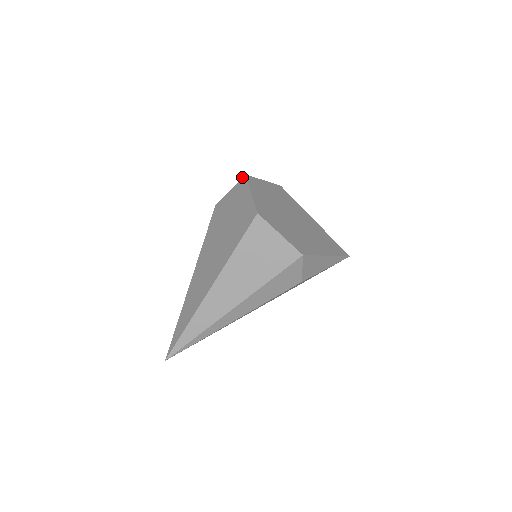
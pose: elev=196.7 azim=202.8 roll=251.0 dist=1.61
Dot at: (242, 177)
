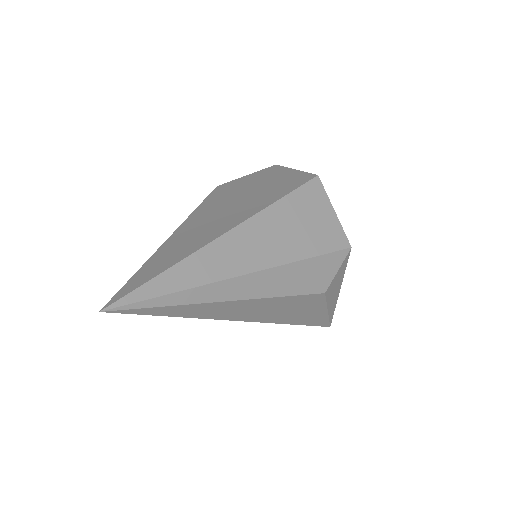
Dot at: occluded
